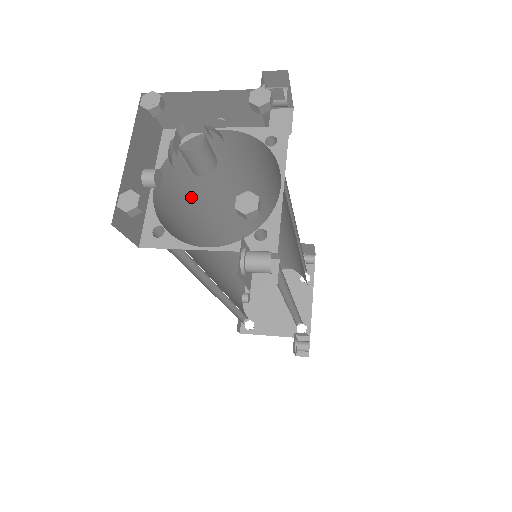
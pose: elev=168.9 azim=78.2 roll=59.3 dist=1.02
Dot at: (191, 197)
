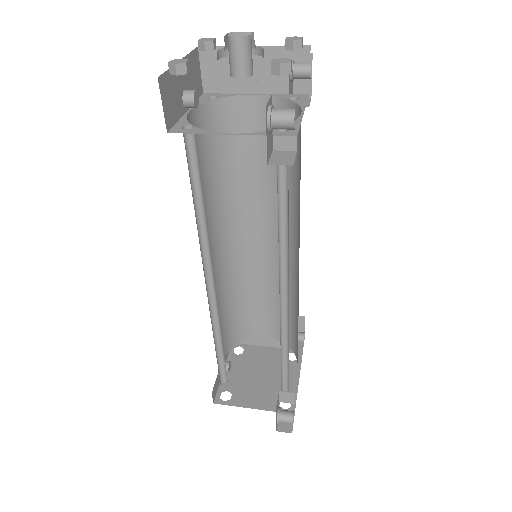
Dot at: (210, 167)
